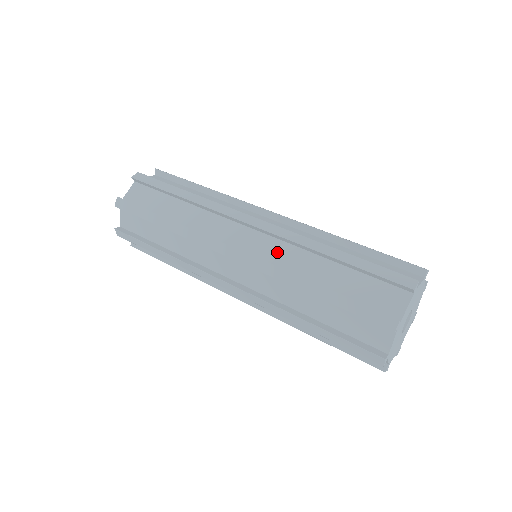
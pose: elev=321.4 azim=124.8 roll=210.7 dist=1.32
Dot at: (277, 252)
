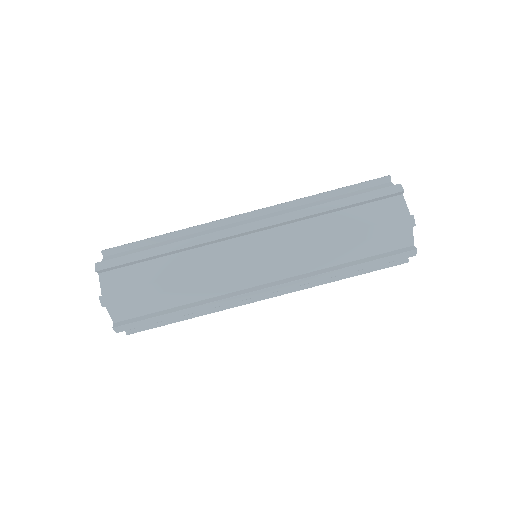
Dot at: occluded
